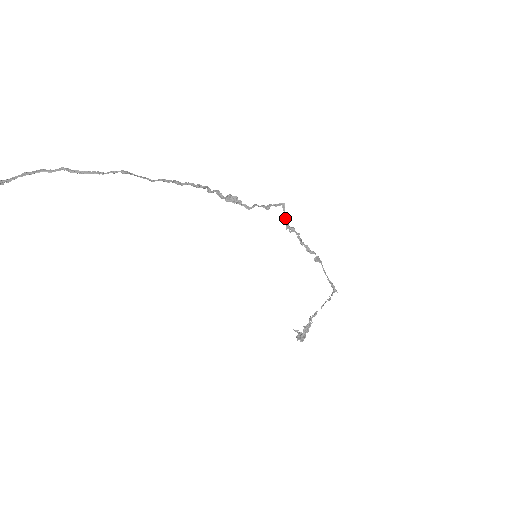
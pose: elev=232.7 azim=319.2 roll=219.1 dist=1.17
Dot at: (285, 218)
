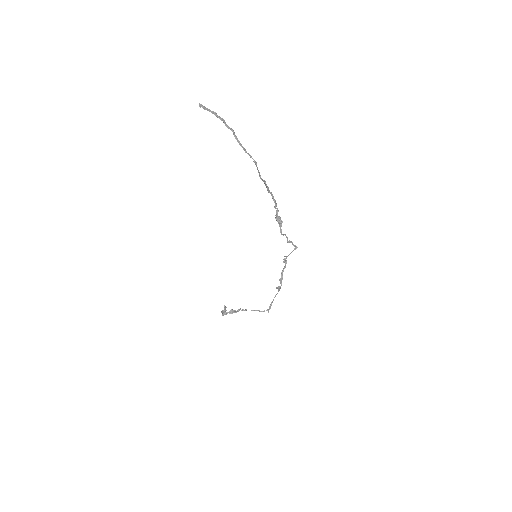
Dot at: occluded
